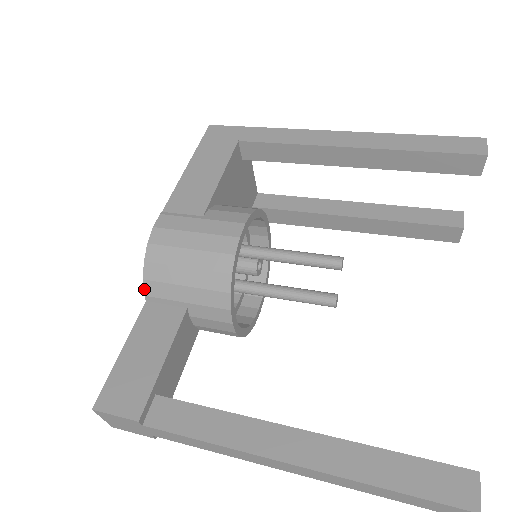
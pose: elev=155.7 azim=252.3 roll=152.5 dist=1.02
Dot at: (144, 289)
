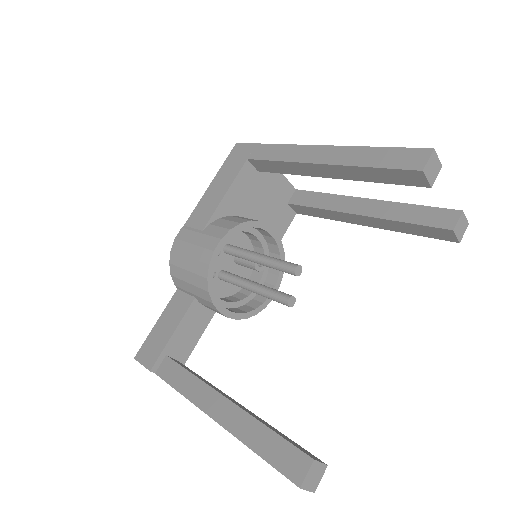
Dot at: (173, 281)
